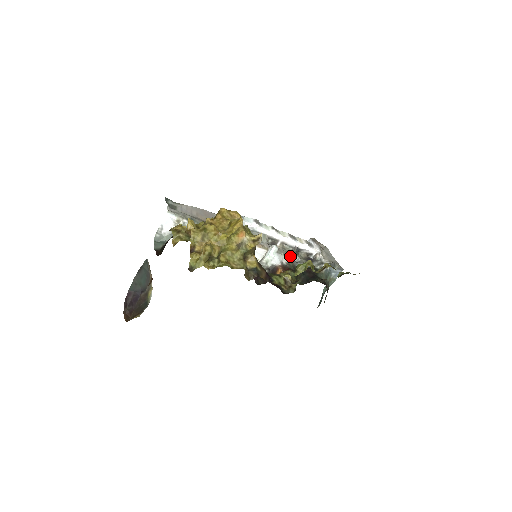
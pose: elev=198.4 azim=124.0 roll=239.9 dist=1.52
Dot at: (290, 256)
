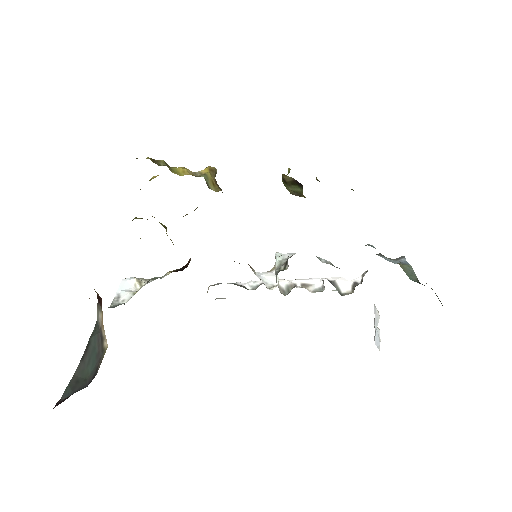
Dot at: occluded
